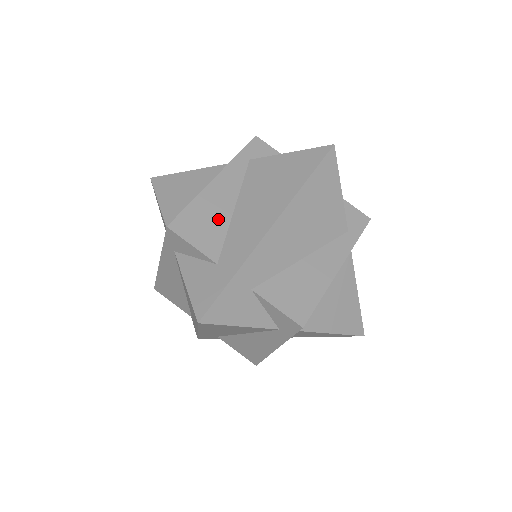
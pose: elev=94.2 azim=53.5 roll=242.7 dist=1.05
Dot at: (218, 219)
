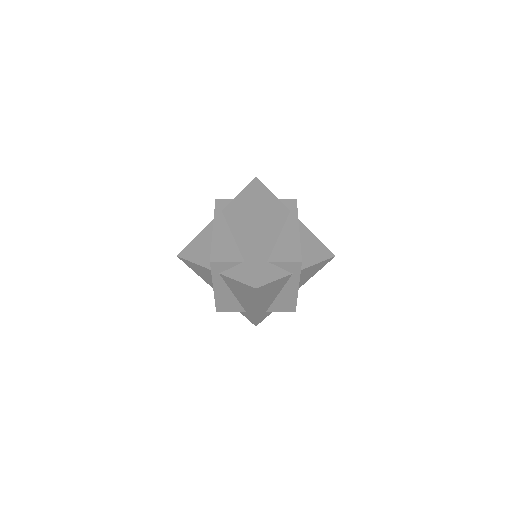
Dot at: (229, 244)
